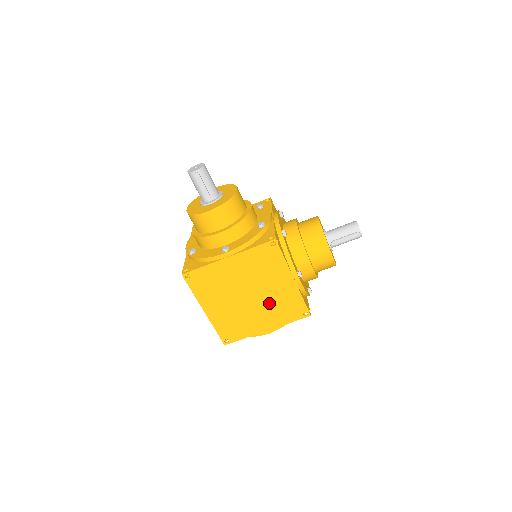
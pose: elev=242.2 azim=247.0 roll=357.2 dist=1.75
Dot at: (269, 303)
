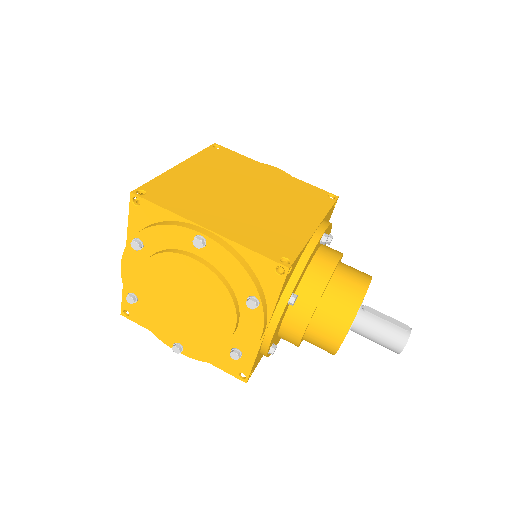
Dot at: (257, 216)
